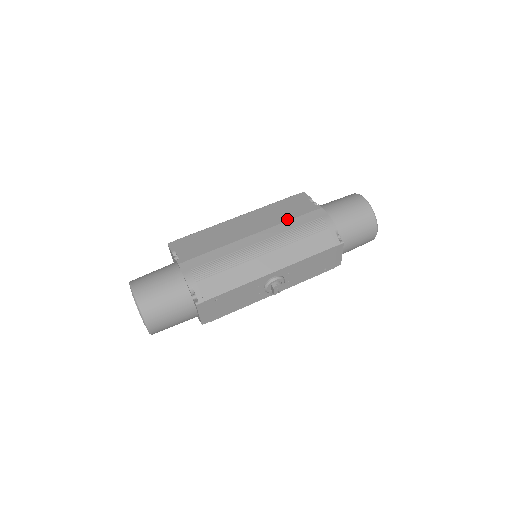
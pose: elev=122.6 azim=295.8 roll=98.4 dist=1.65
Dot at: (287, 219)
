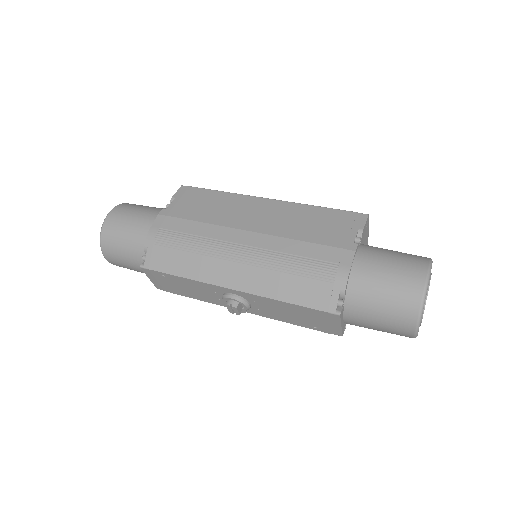
Dot at: (300, 237)
